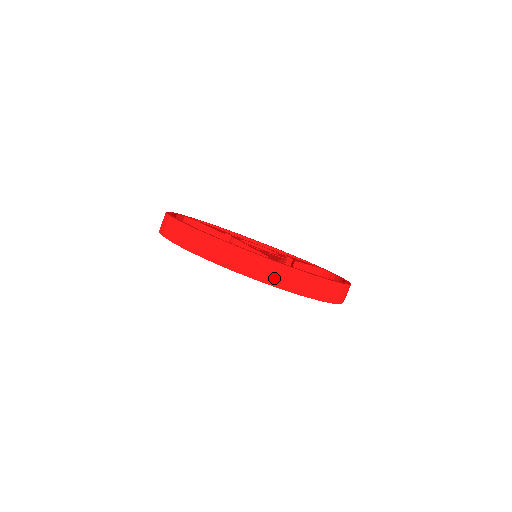
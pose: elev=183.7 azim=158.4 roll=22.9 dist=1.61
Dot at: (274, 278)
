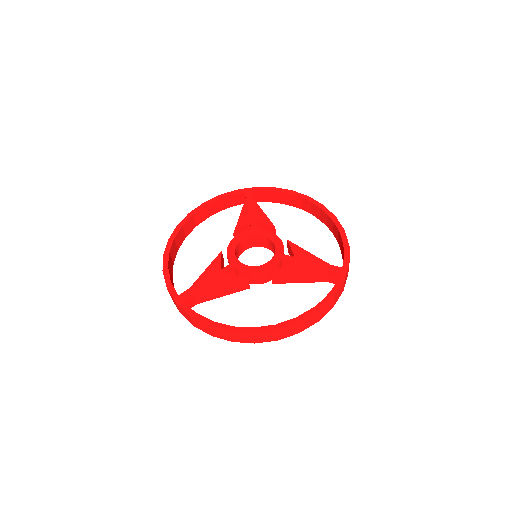
Dot at: occluded
